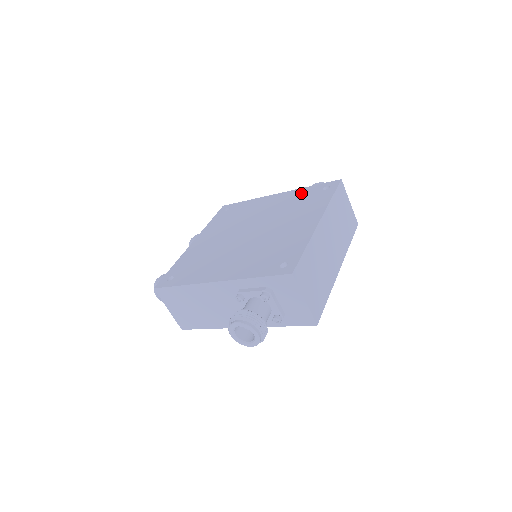
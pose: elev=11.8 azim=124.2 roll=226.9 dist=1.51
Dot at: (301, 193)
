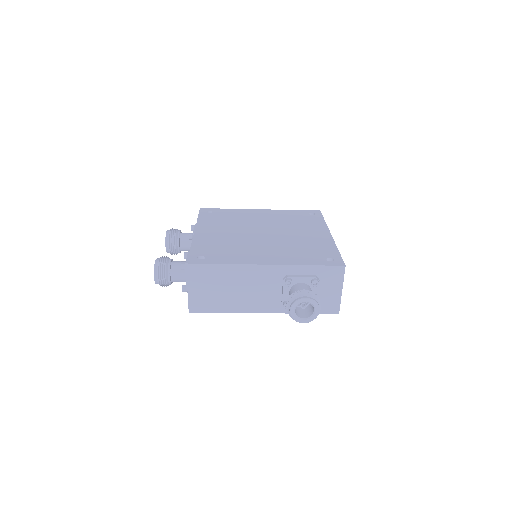
Dot at: (289, 213)
